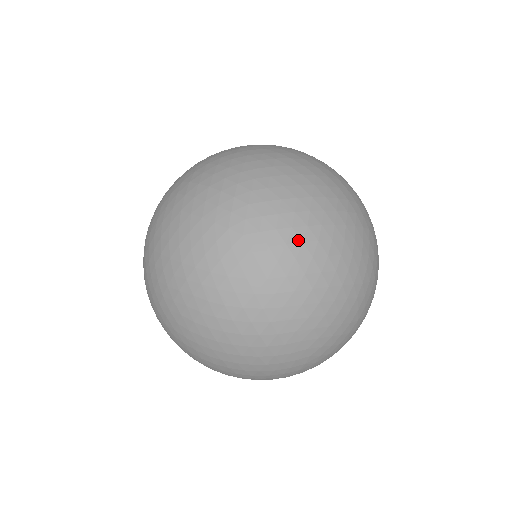
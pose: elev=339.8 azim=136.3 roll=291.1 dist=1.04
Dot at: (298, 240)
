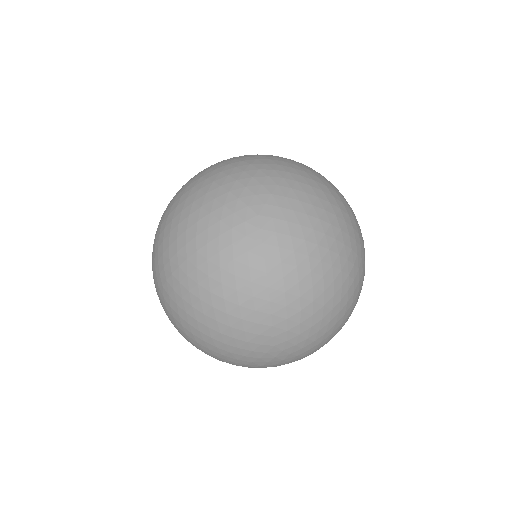
Dot at: (302, 237)
